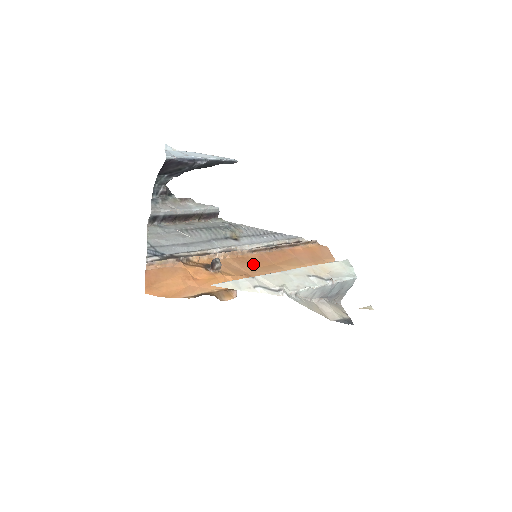
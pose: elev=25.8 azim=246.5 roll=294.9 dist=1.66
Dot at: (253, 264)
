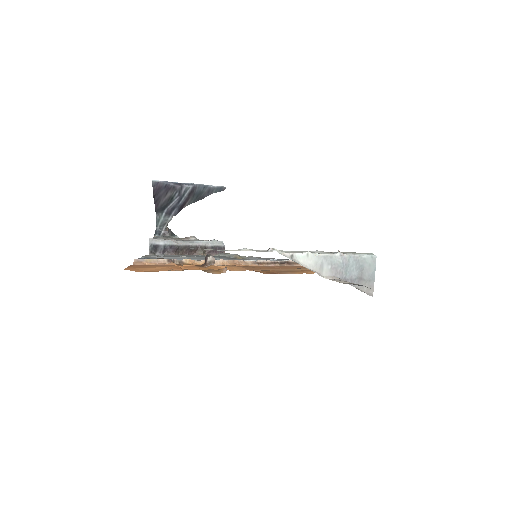
Dot at: occluded
